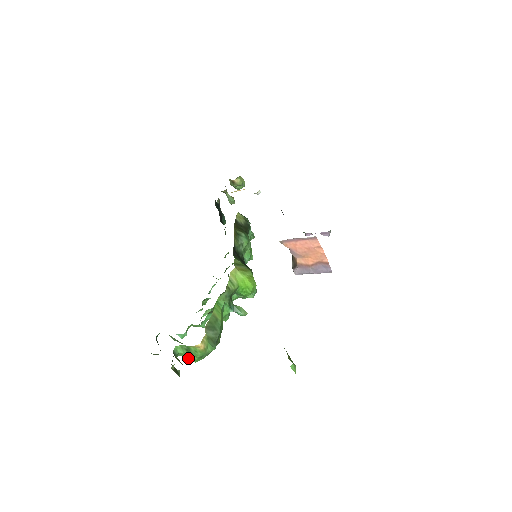
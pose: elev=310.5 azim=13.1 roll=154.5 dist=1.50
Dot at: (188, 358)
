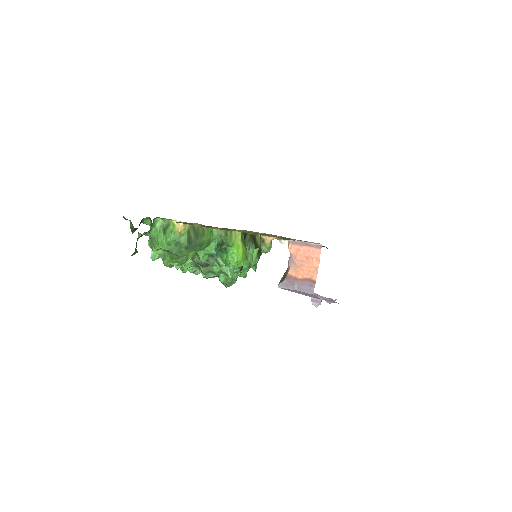
Dot at: (157, 240)
